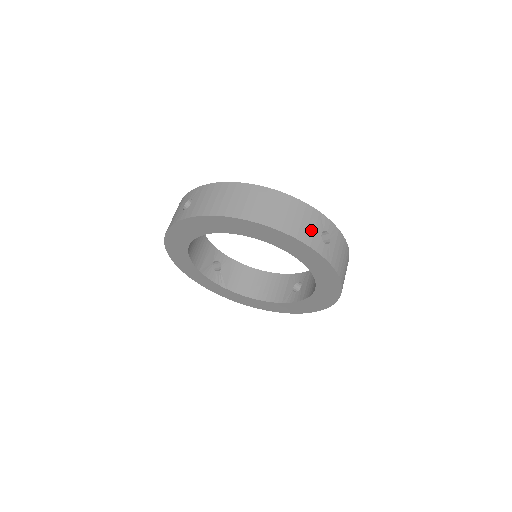
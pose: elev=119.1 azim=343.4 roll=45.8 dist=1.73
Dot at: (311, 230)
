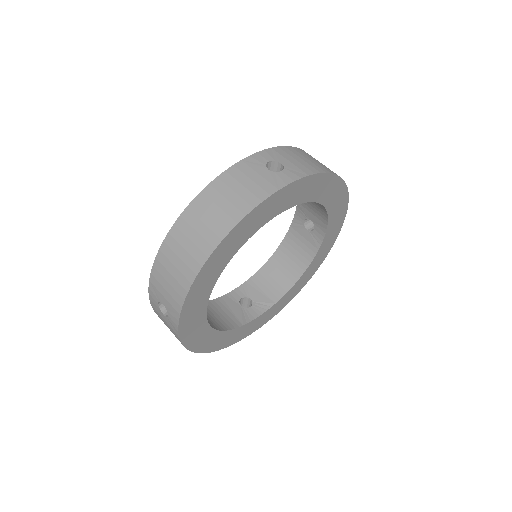
Dot at: (259, 180)
